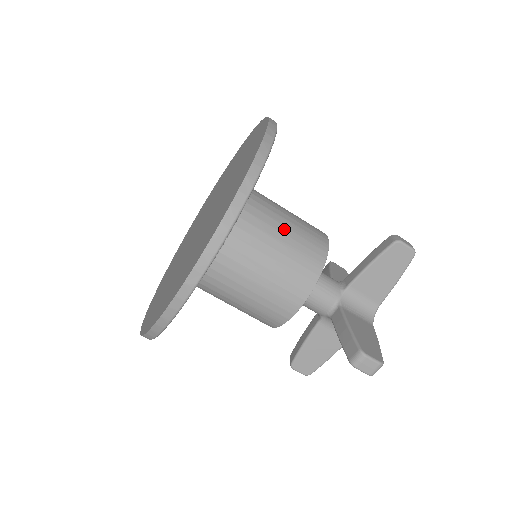
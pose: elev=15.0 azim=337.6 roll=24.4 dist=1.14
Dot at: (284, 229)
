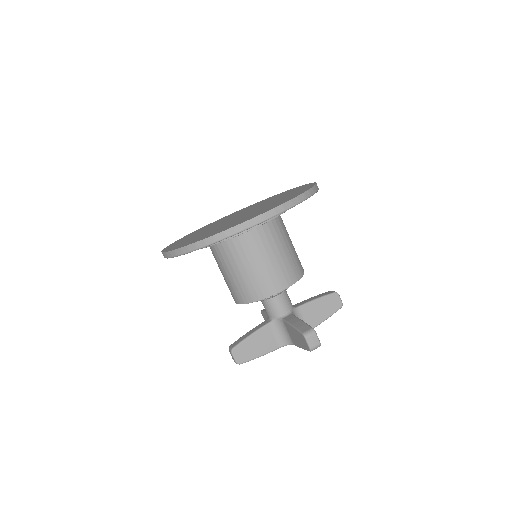
Dot at: (248, 267)
